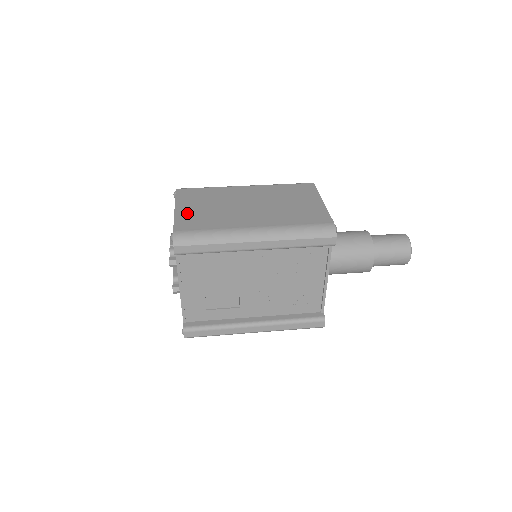
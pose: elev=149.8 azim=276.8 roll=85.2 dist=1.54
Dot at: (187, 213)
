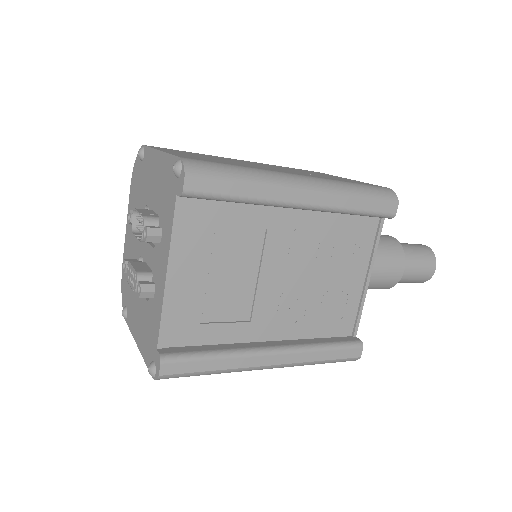
Dot at: (183, 154)
